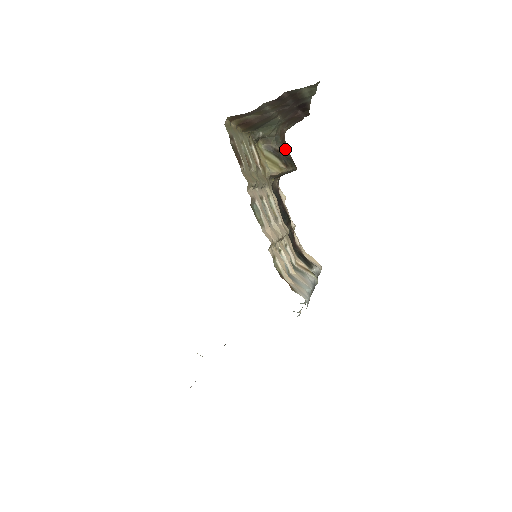
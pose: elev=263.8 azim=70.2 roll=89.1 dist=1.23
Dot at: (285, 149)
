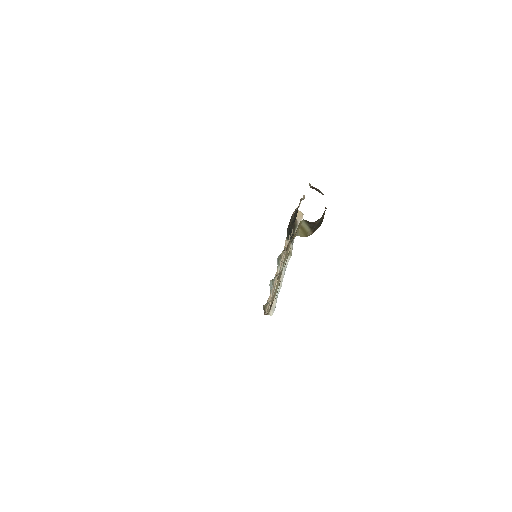
Dot at: occluded
